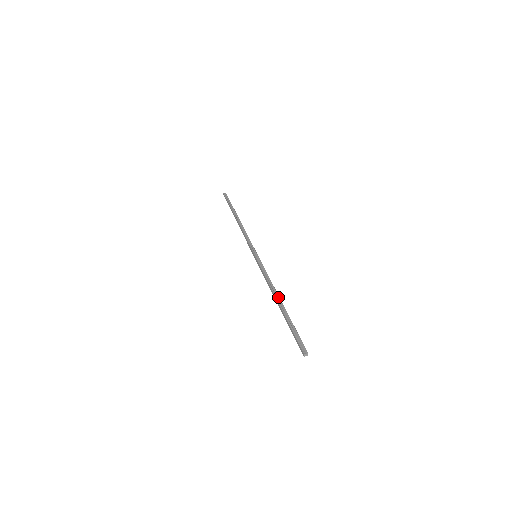
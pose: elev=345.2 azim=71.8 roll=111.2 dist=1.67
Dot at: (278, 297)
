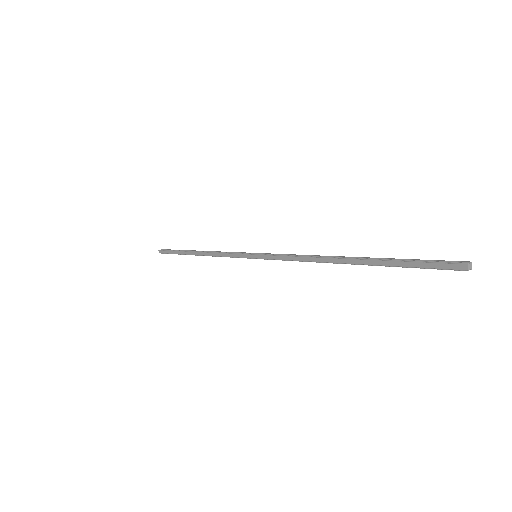
Dot at: (336, 256)
